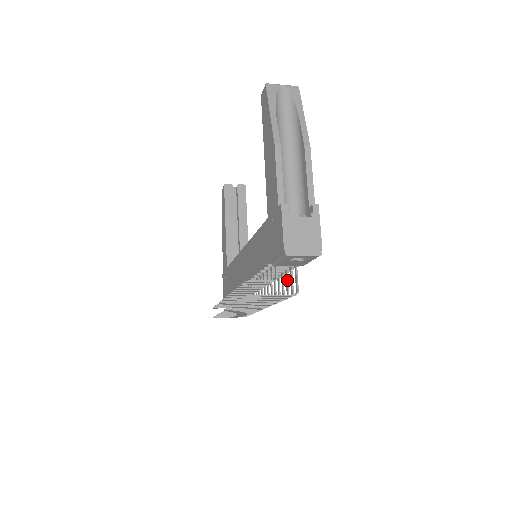
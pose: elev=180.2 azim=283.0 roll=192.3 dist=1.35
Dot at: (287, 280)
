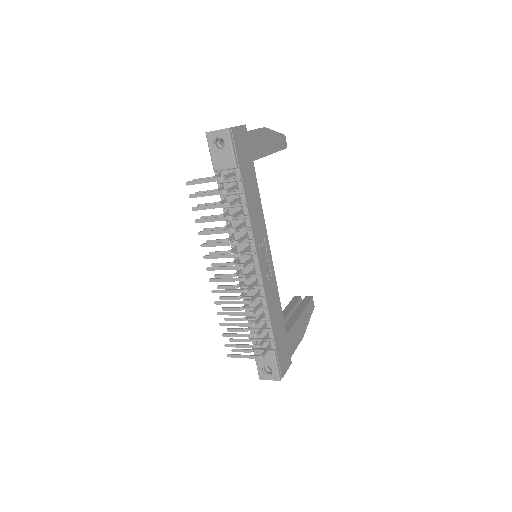
Dot at: (235, 199)
